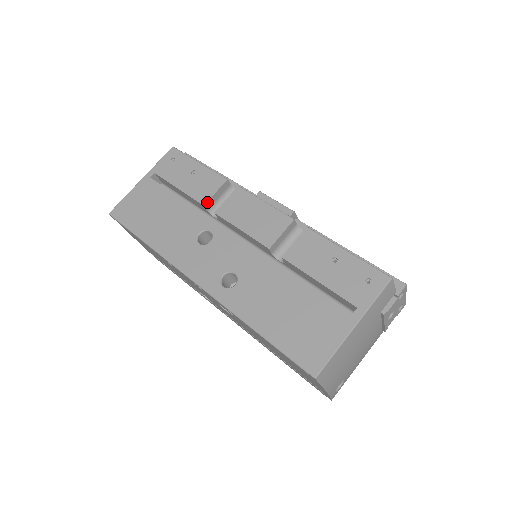
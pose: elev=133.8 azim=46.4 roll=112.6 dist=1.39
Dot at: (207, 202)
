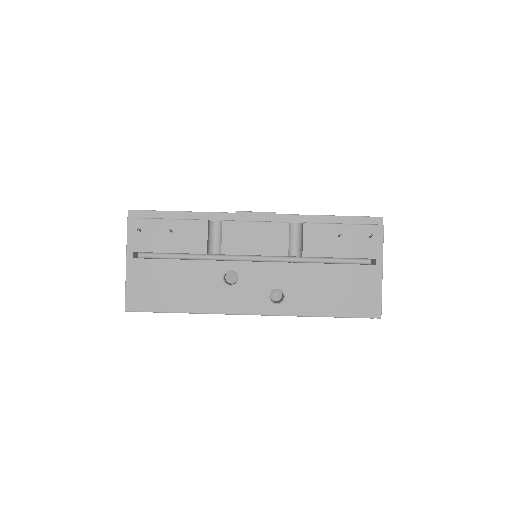
Dot at: (207, 249)
